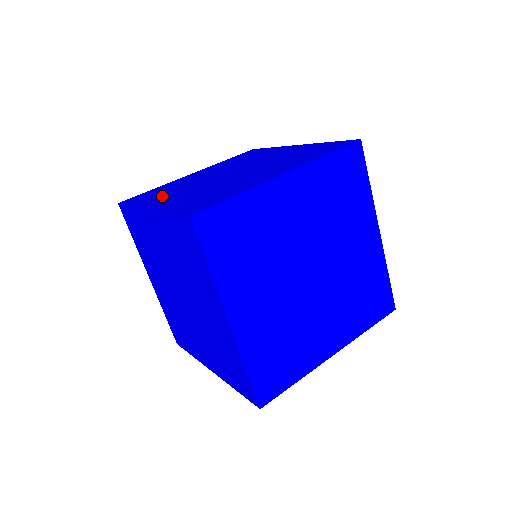
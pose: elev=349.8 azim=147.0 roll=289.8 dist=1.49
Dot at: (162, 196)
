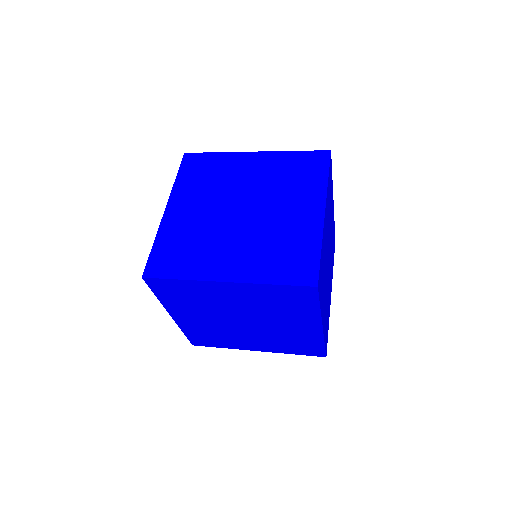
Dot at: (206, 258)
